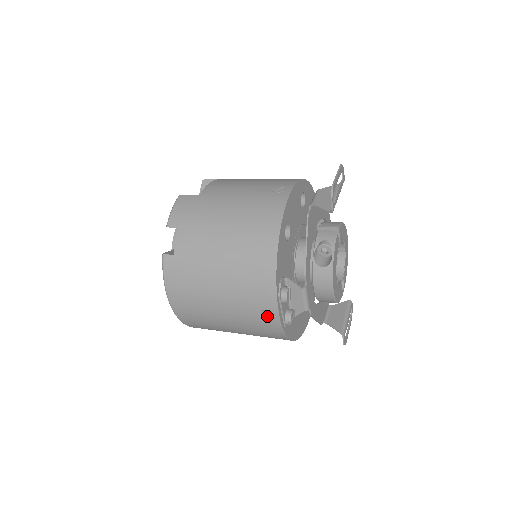
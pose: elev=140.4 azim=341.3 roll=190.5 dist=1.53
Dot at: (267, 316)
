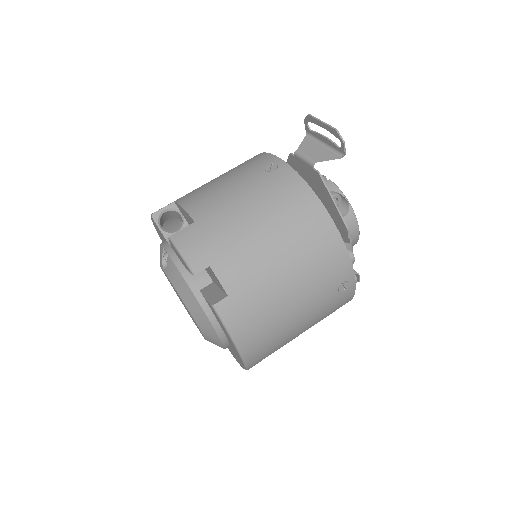
Dot at: (342, 288)
